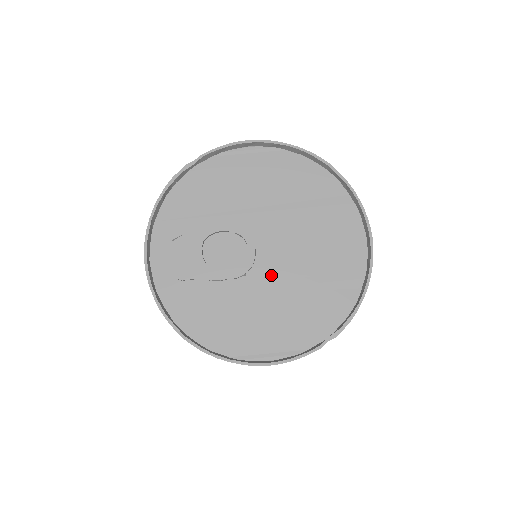
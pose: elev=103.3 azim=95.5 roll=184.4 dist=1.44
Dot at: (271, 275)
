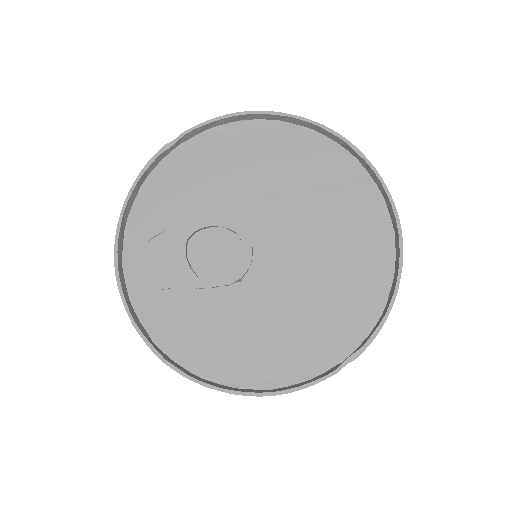
Dot at: (273, 280)
